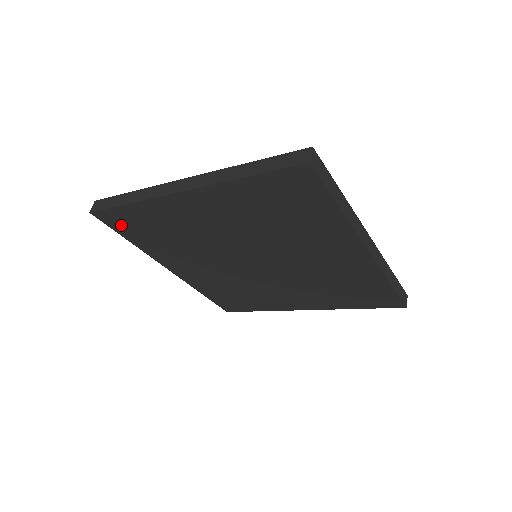
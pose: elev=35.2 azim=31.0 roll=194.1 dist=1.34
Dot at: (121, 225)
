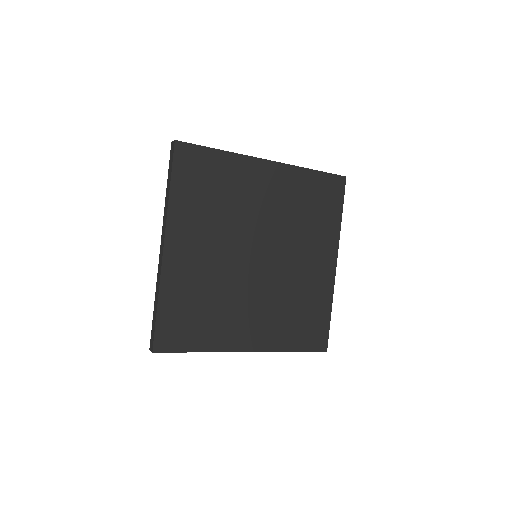
Dot at: (187, 167)
